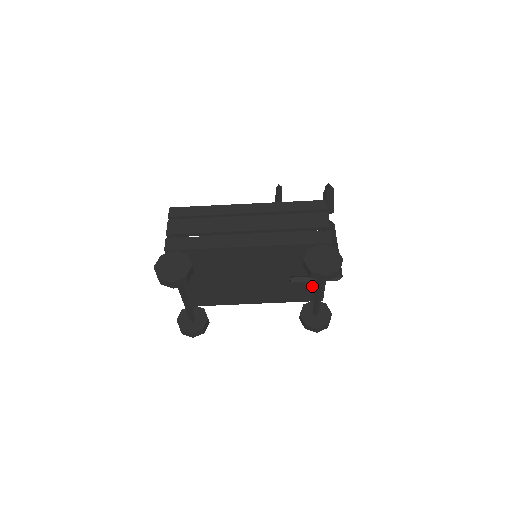
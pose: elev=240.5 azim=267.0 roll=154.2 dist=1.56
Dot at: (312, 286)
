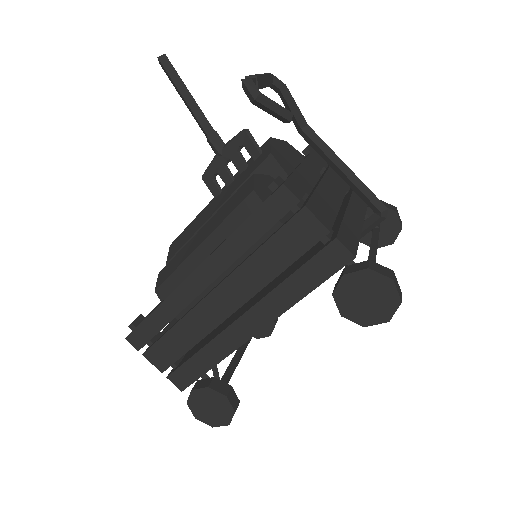
Dot at: occluded
